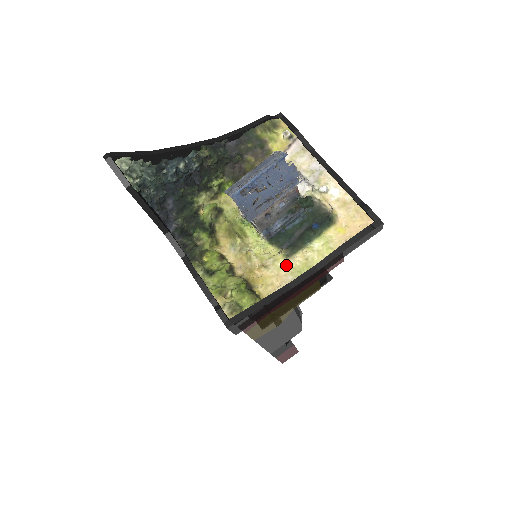
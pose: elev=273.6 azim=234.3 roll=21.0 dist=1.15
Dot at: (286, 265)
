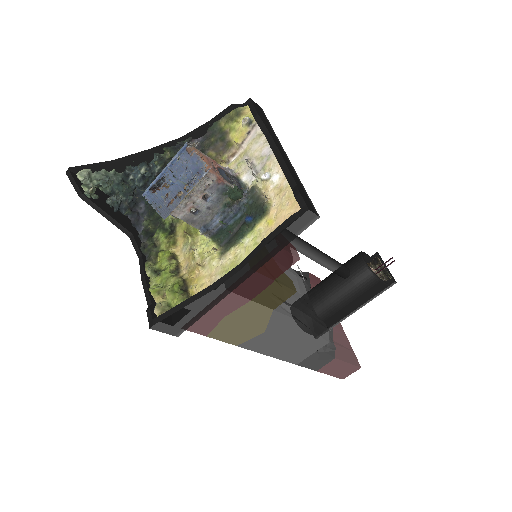
Dot at: (219, 264)
